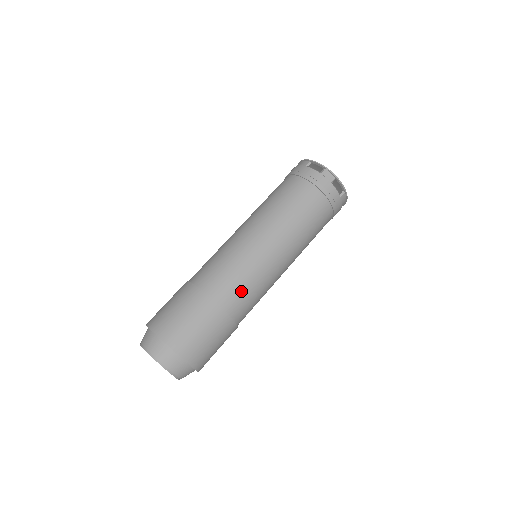
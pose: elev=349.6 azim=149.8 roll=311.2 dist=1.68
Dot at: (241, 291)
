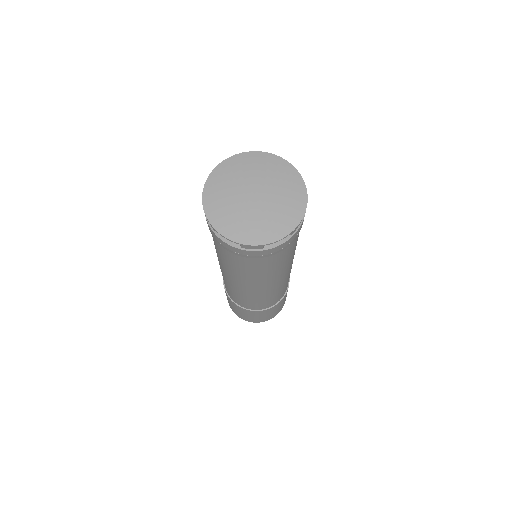
Dot at: occluded
